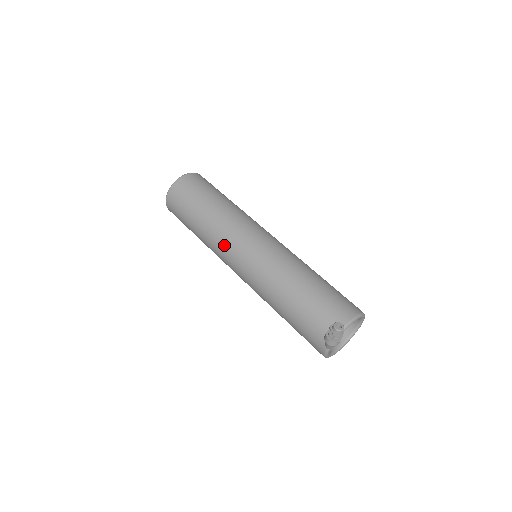
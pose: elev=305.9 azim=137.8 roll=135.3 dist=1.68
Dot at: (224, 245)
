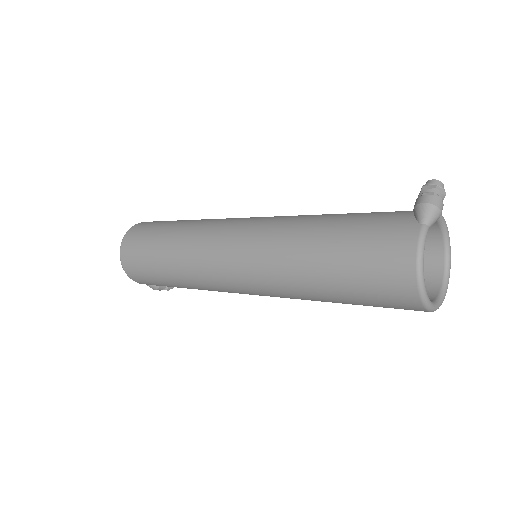
Dot at: (218, 222)
